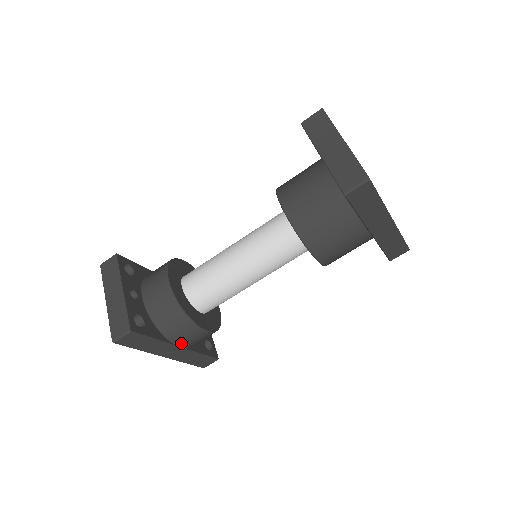
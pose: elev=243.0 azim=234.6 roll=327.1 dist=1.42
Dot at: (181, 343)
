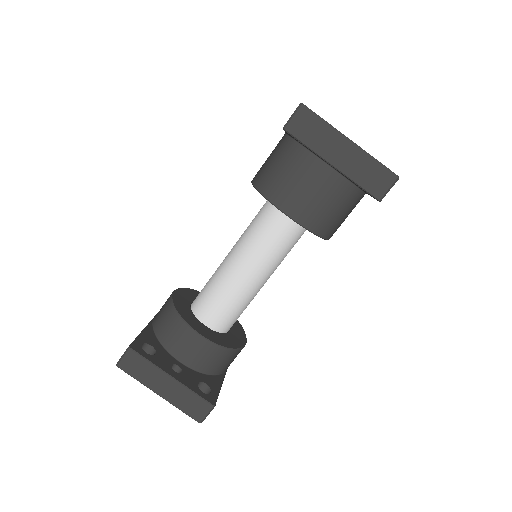
Dot at: (229, 365)
